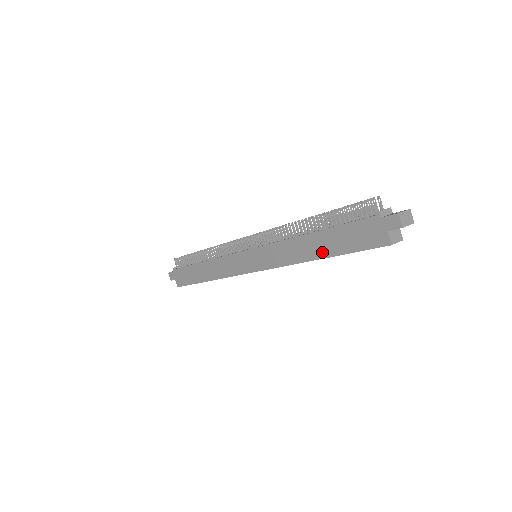
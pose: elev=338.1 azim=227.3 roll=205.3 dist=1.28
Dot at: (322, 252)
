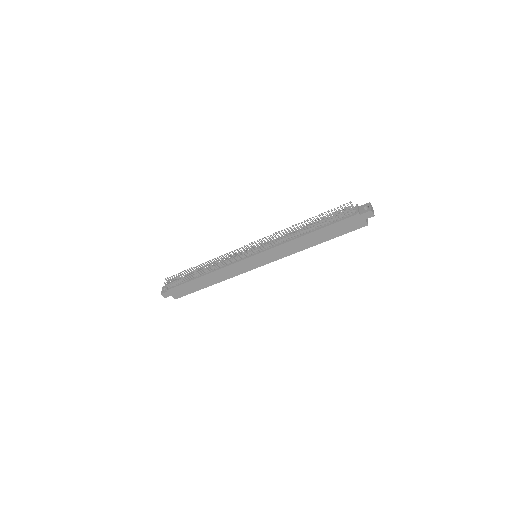
Dot at: (319, 241)
